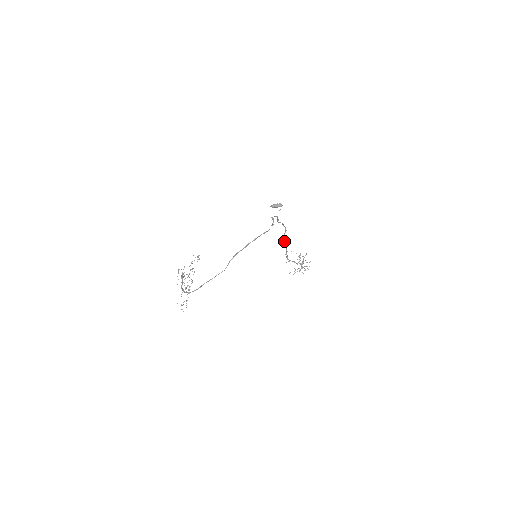
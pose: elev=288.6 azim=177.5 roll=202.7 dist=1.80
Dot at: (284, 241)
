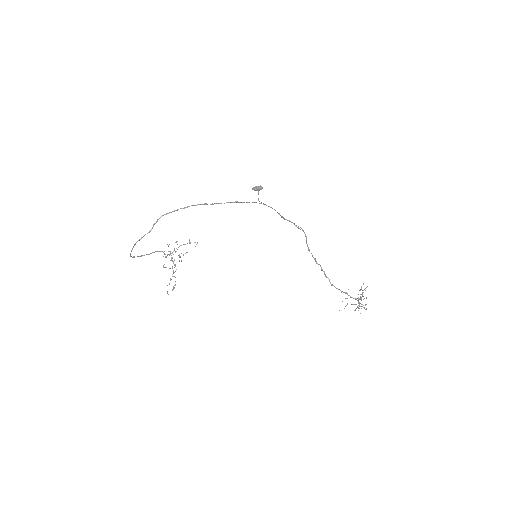
Dot at: (311, 253)
